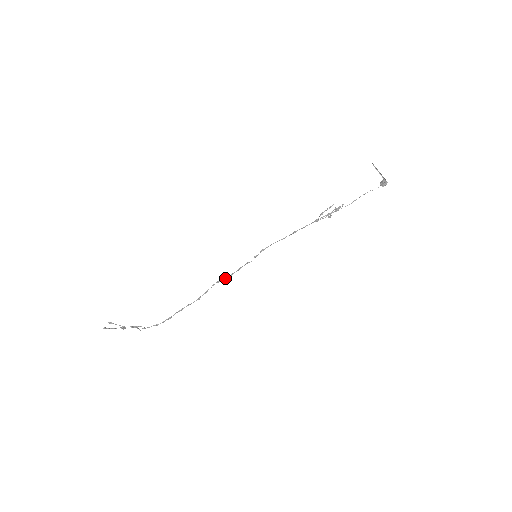
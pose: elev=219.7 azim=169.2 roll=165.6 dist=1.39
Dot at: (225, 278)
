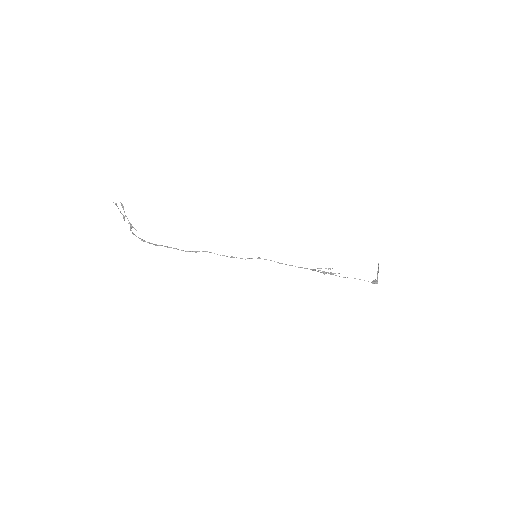
Dot at: occluded
